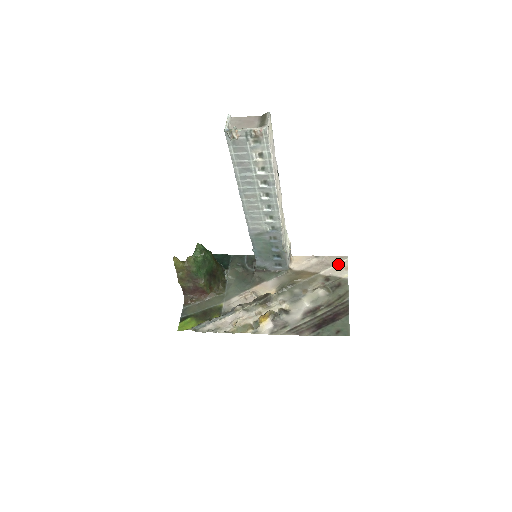
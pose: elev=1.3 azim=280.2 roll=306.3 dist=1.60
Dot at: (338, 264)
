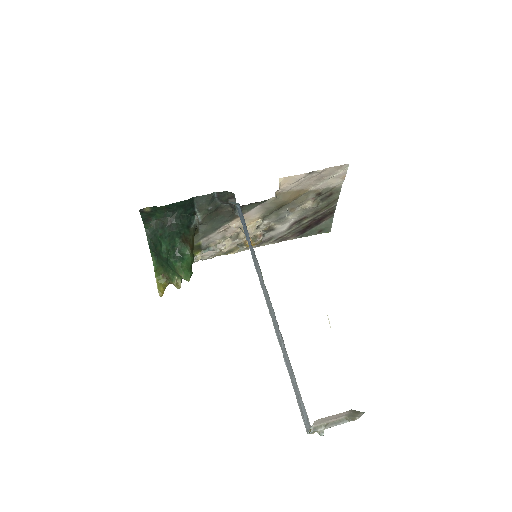
Dot at: (335, 176)
